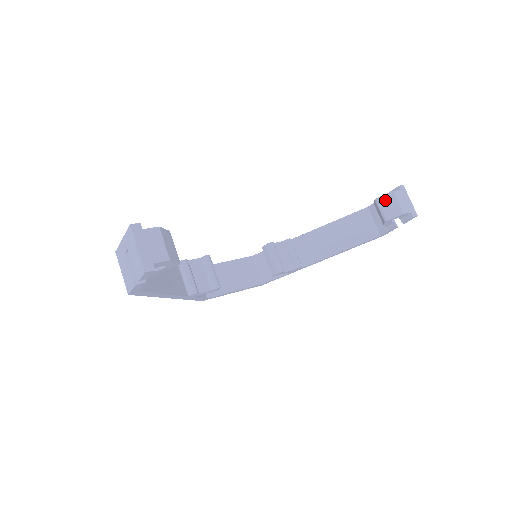
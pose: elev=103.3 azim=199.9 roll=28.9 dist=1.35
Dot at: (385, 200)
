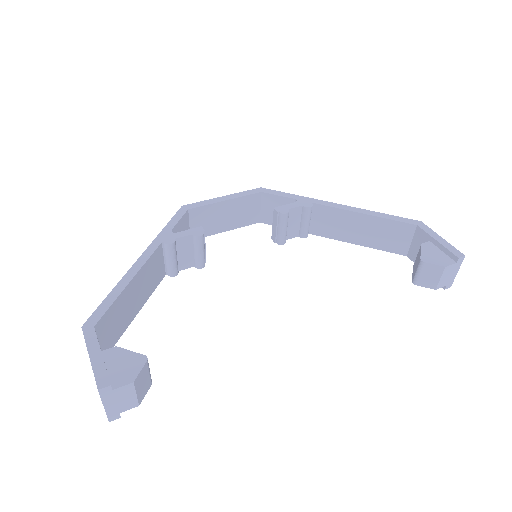
Dot at: (430, 269)
